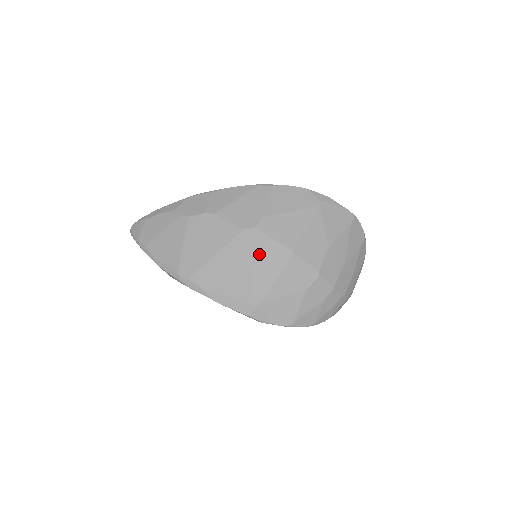
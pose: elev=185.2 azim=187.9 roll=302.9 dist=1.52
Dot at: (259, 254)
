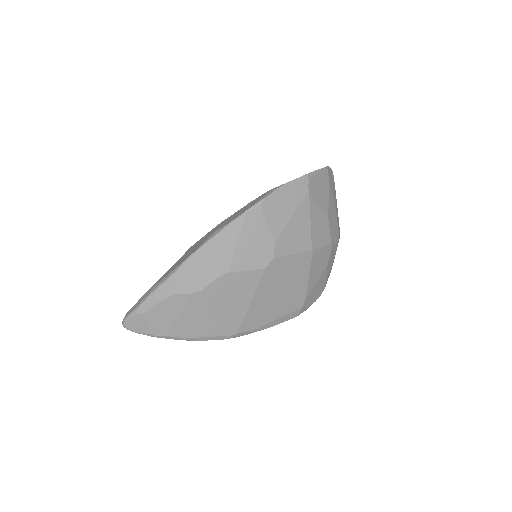
Dot at: (288, 274)
